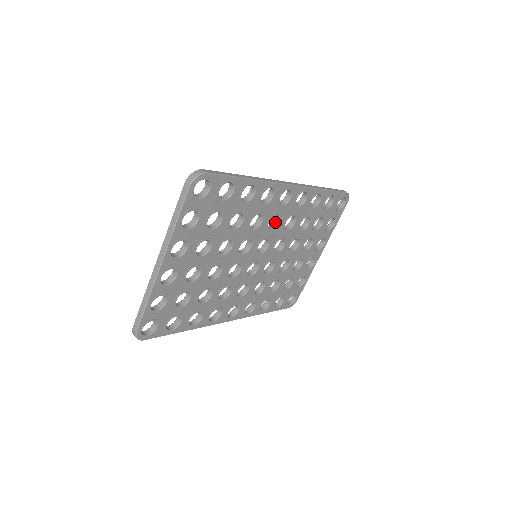
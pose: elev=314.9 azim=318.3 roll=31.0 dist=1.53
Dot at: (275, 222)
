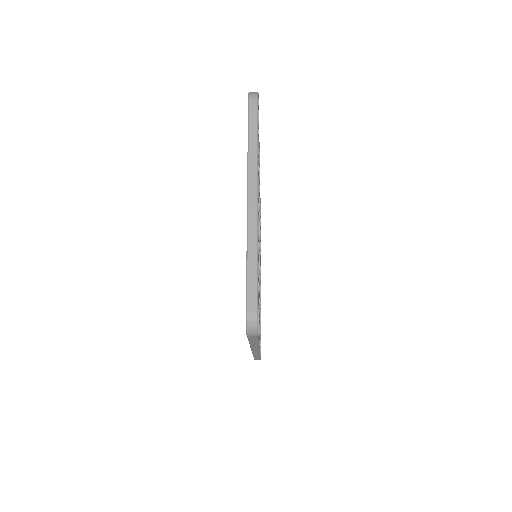
Dot at: occluded
